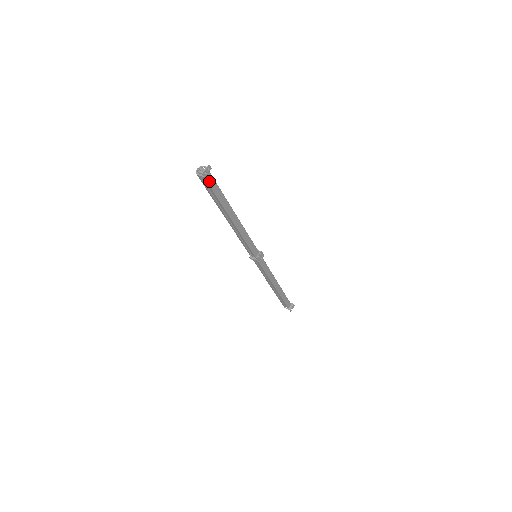
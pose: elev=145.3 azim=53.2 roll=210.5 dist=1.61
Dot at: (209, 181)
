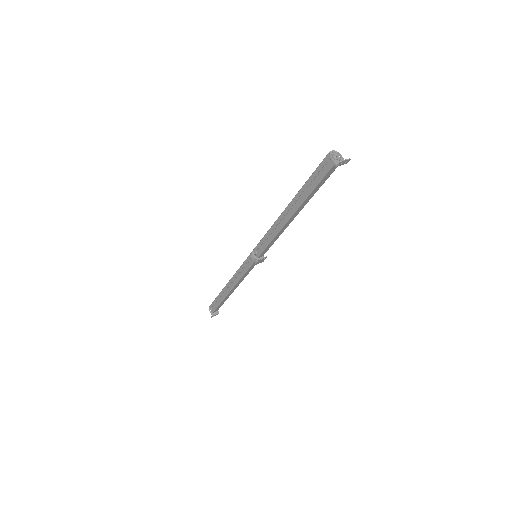
Dot at: (330, 171)
